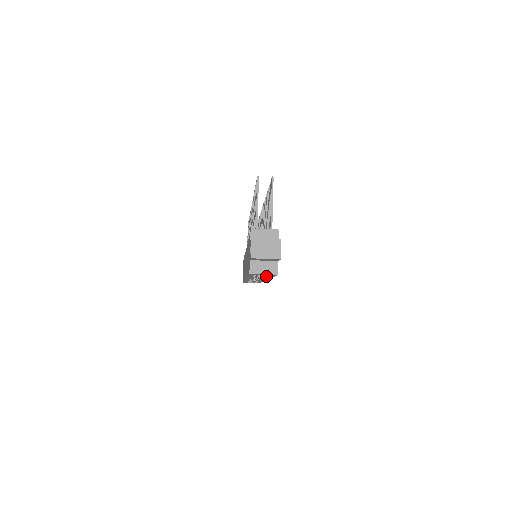
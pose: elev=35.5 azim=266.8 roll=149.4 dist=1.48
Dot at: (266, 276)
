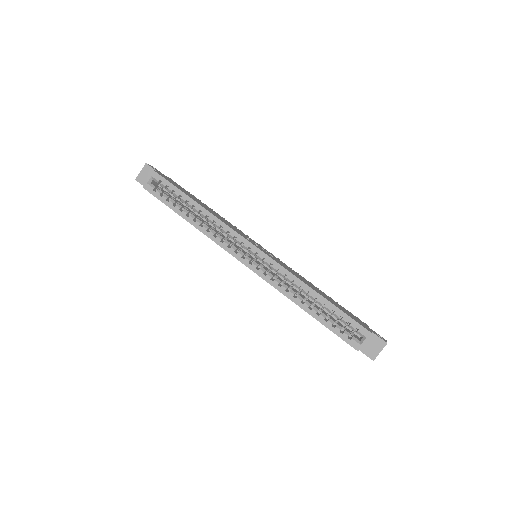
Dot at: (175, 194)
